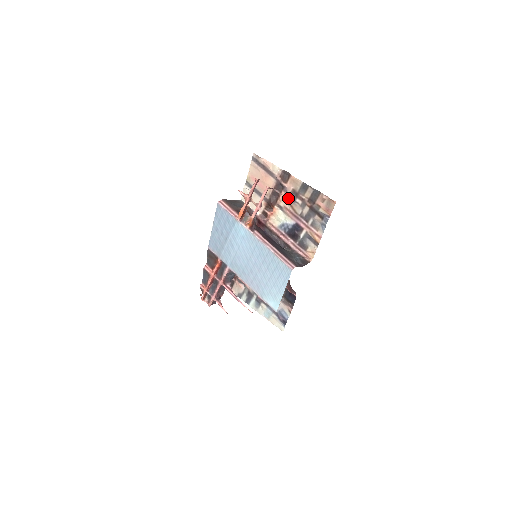
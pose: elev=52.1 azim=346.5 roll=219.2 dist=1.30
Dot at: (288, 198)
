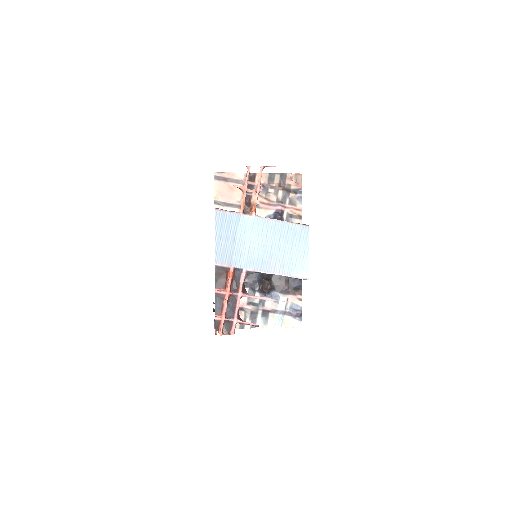
Dot at: (260, 193)
